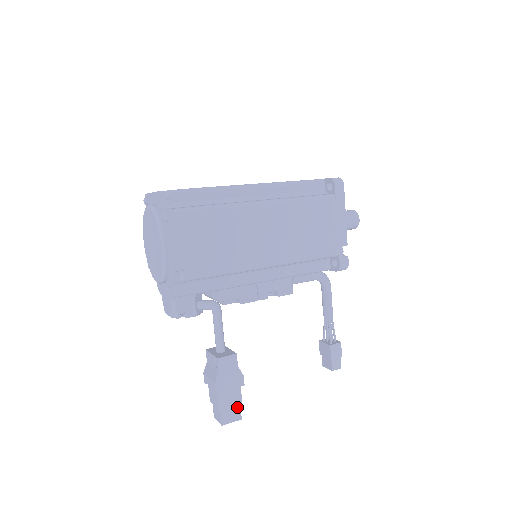
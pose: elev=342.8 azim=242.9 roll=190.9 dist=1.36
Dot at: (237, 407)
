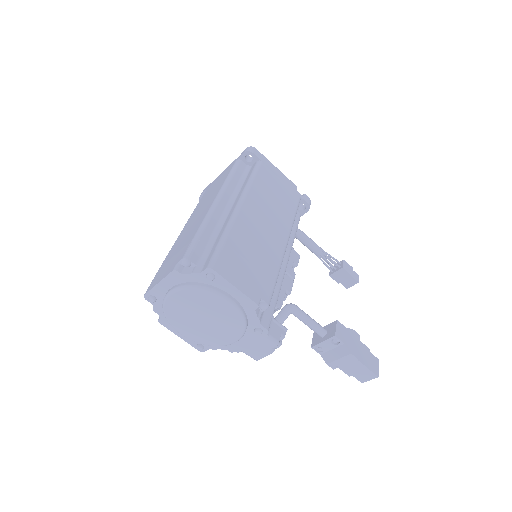
Dot at: (370, 355)
